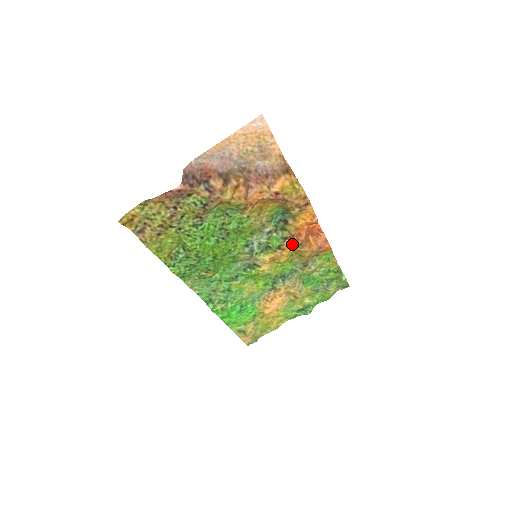
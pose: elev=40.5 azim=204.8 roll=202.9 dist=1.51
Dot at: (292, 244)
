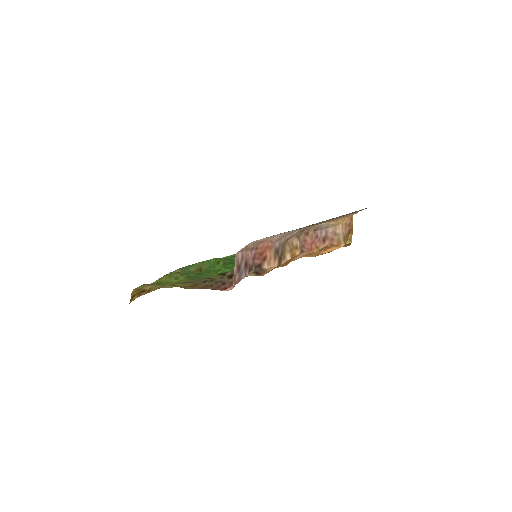
Dot at: occluded
